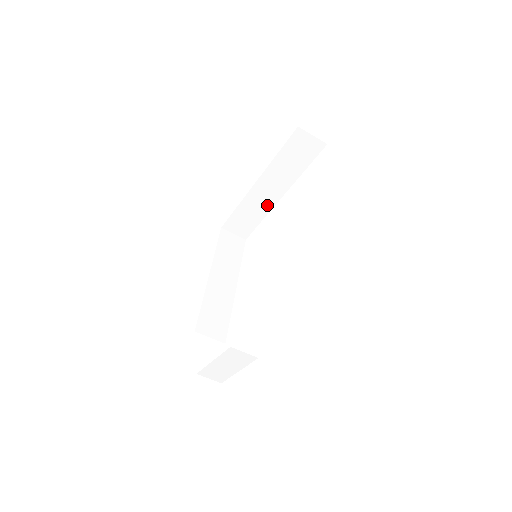
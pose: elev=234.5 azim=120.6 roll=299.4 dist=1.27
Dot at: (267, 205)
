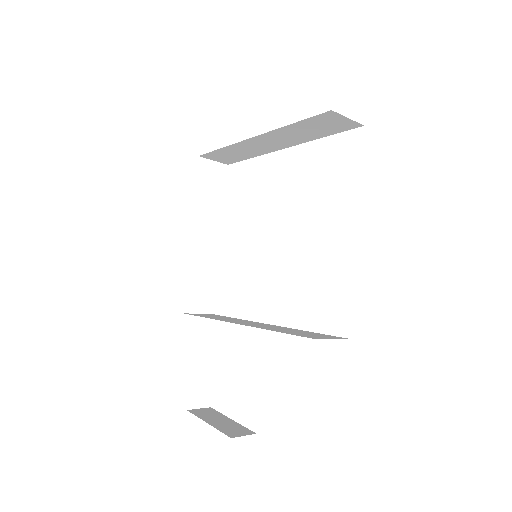
Dot at: (263, 150)
